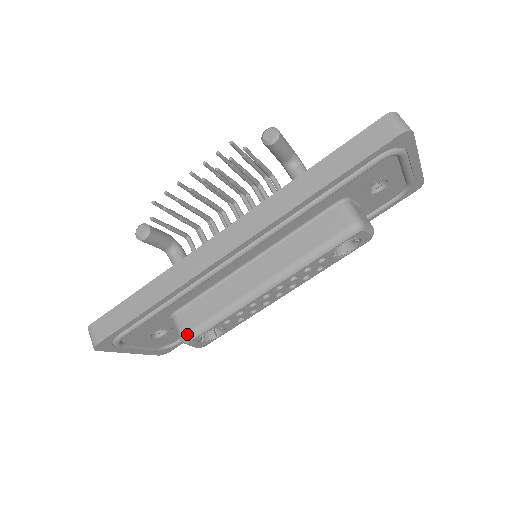
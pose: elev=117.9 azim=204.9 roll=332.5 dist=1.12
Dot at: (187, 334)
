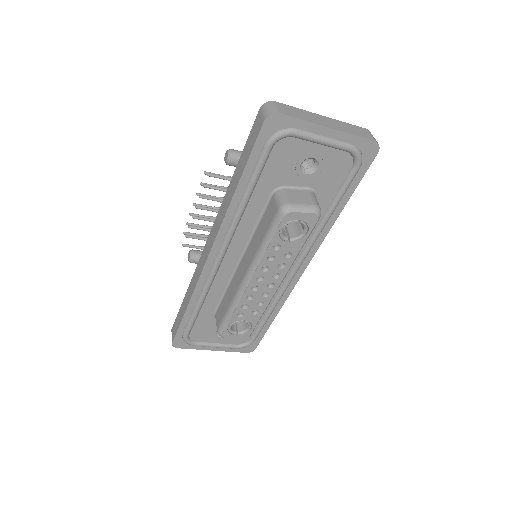
Dot at: (218, 329)
